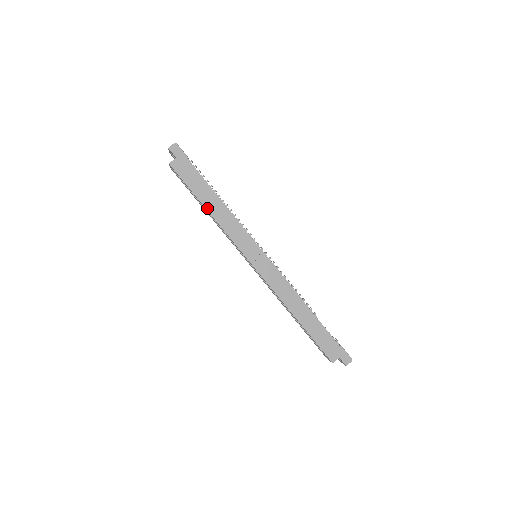
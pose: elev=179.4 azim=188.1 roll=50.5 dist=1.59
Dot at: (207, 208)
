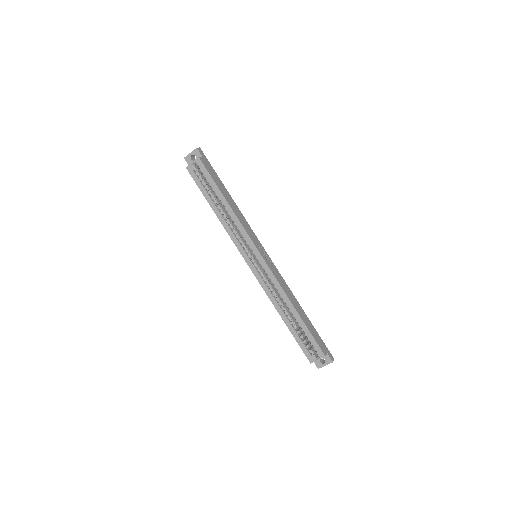
Dot at: (227, 201)
